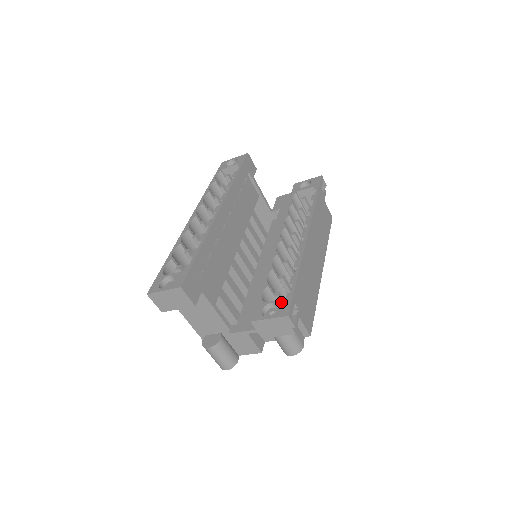
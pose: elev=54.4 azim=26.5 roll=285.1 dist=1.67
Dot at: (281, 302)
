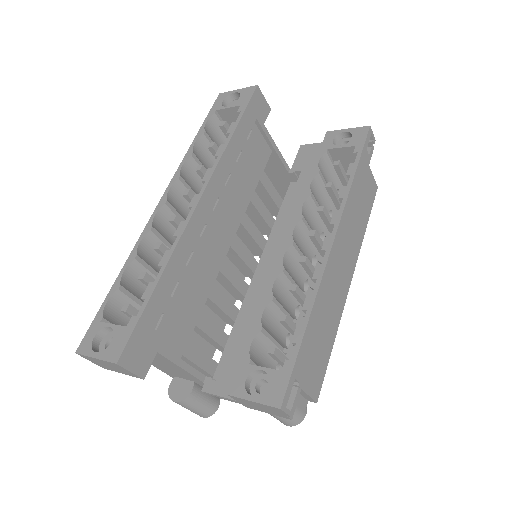
Dot at: (274, 375)
